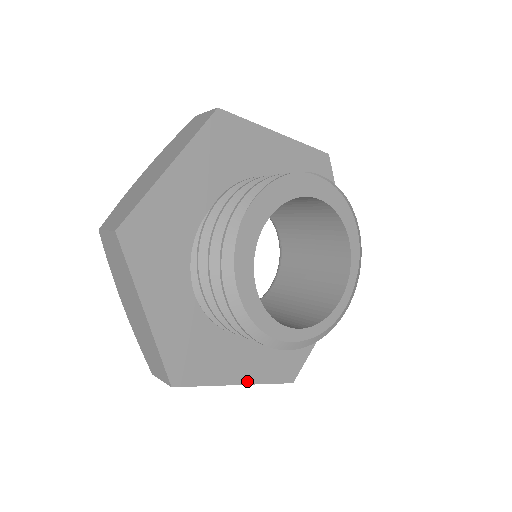
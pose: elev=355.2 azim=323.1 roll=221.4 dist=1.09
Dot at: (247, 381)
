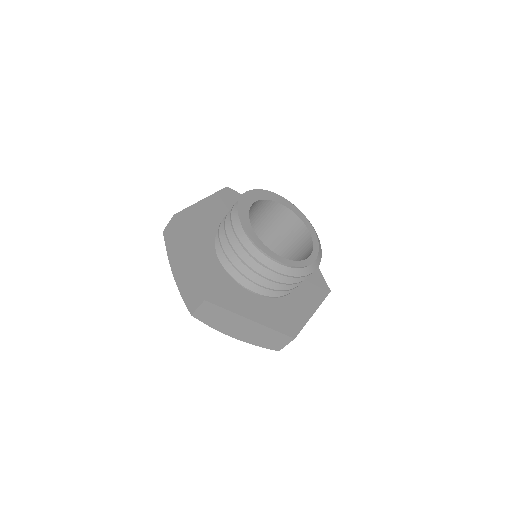
Dot at: (258, 321)
